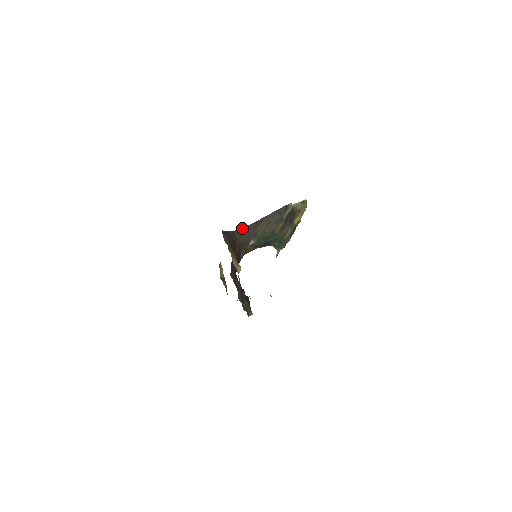
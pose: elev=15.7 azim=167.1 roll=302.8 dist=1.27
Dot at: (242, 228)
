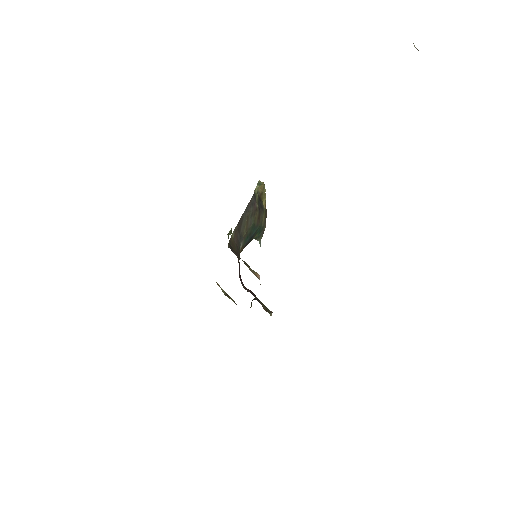
Dot at: (231, 236)
